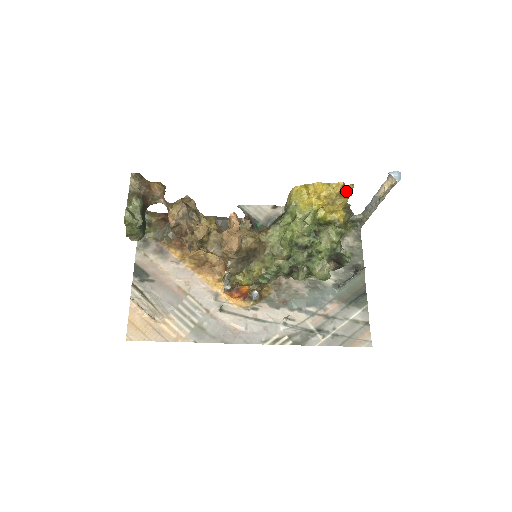
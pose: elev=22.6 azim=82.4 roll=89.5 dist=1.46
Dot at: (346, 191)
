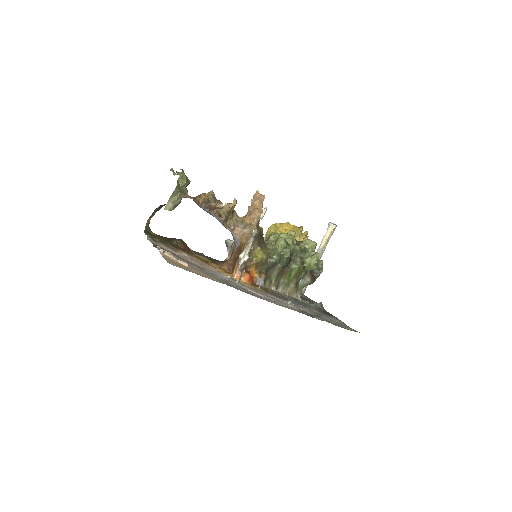
Dot at: occluded
